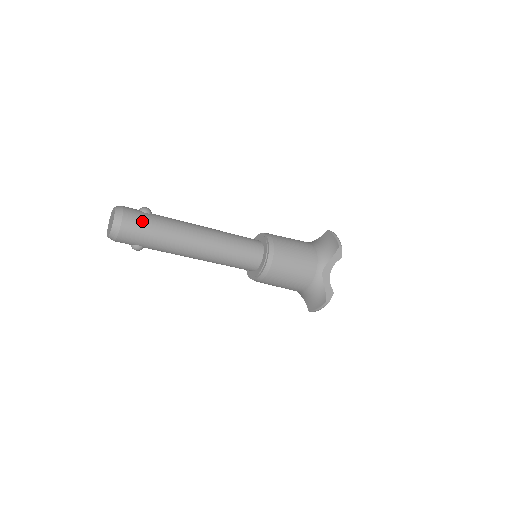
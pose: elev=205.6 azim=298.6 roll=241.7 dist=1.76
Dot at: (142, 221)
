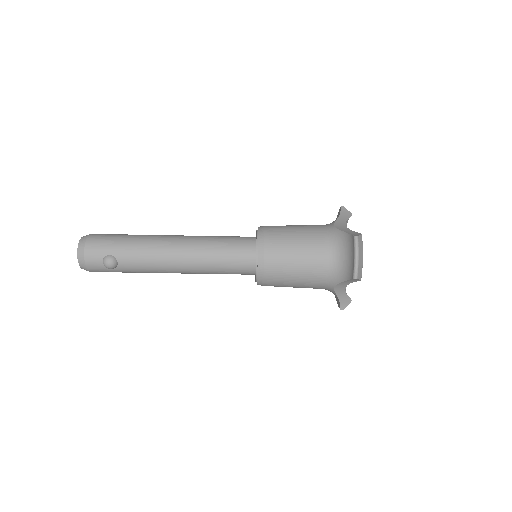
Dot at: (111, 234)
